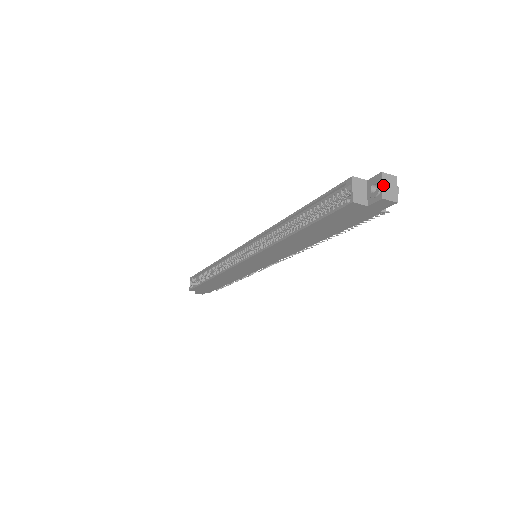
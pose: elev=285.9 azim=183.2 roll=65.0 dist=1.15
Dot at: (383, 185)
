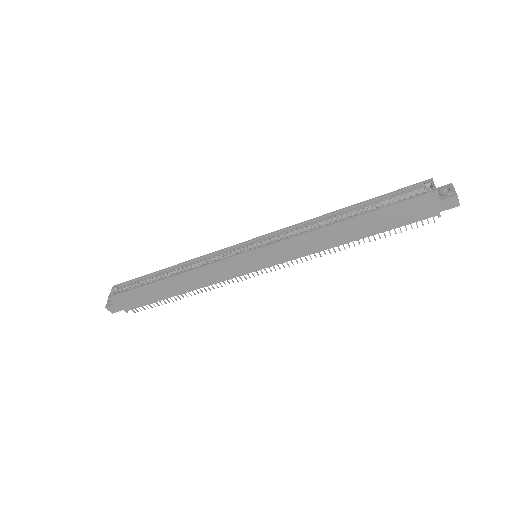
Dot at: occluded
